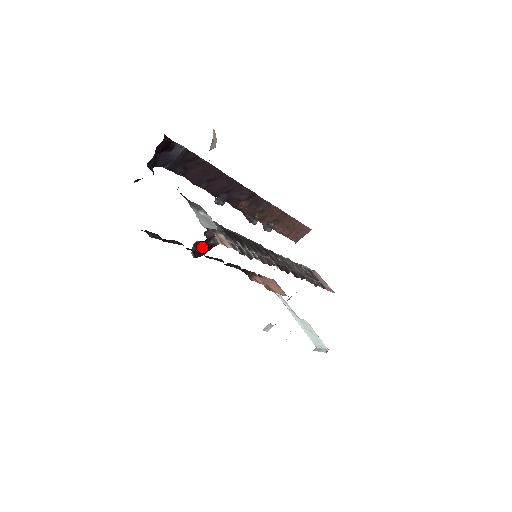
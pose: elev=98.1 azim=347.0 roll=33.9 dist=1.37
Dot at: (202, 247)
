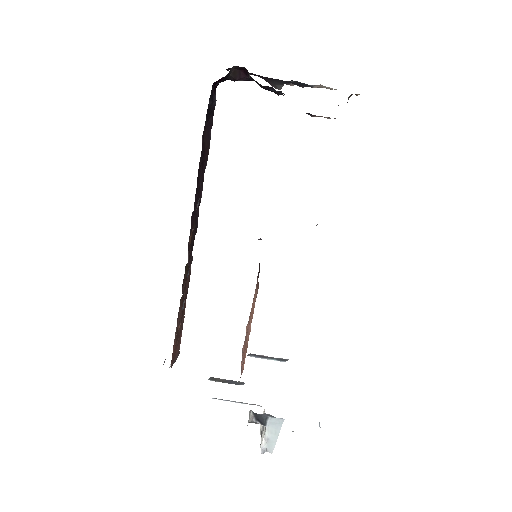
Dot at: occluded
